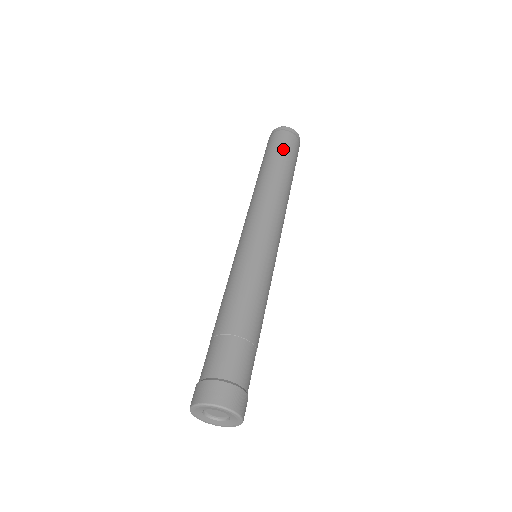
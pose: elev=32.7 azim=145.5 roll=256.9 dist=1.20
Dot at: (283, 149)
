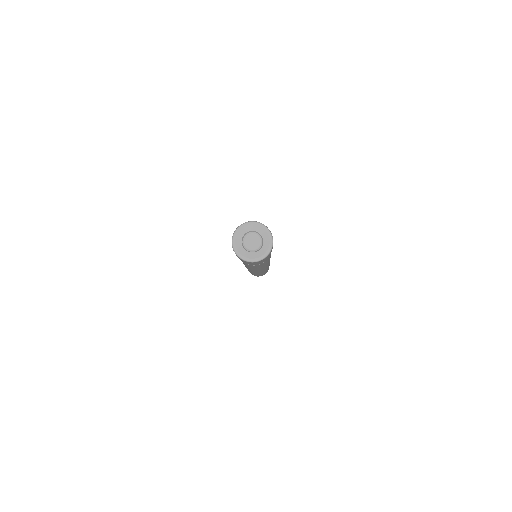
Dot at: occluded
